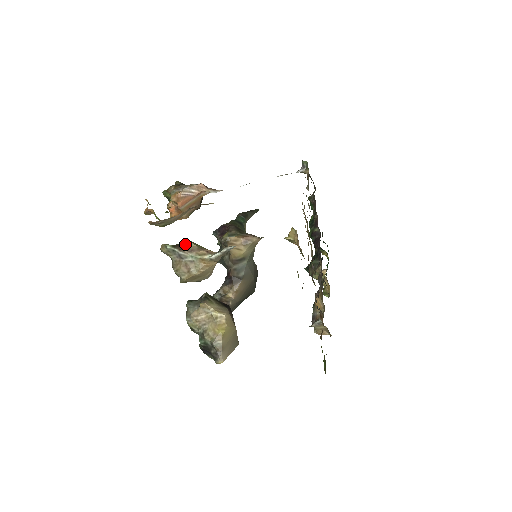
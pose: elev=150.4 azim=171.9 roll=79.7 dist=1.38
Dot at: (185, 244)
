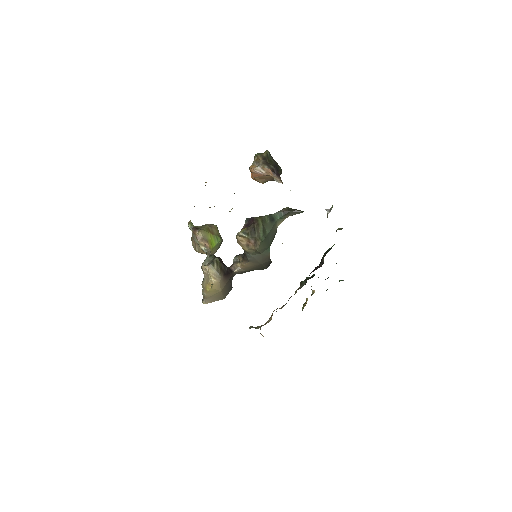
Dot at: (198, 231)
